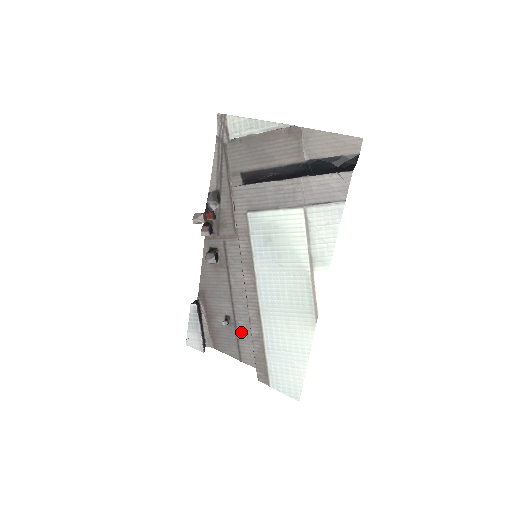
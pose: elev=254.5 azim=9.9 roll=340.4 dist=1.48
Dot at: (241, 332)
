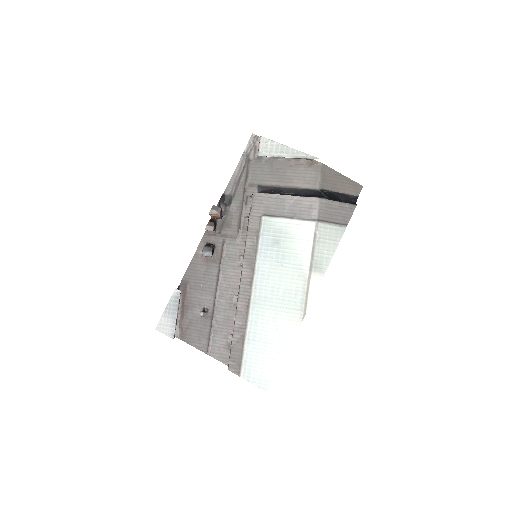
Dot at: (216, 325)
